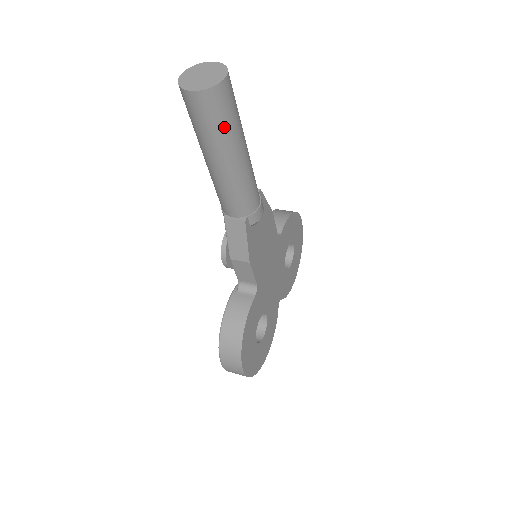
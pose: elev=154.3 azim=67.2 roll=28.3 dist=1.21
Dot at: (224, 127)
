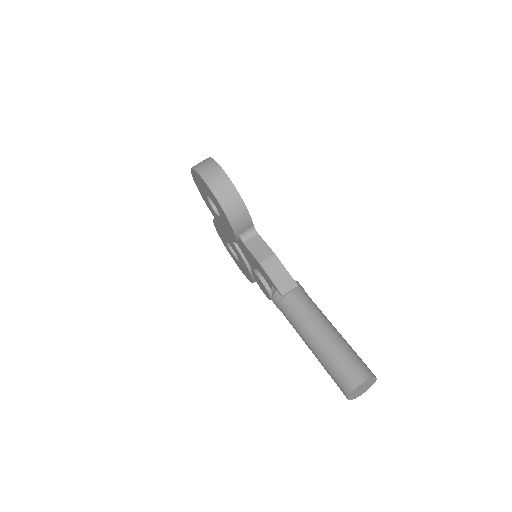
Dot at: occluded
